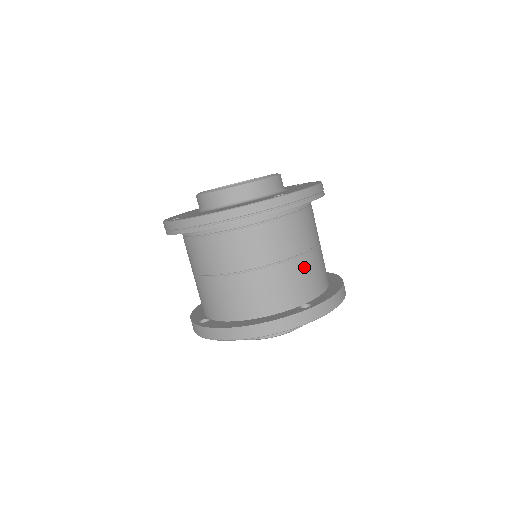
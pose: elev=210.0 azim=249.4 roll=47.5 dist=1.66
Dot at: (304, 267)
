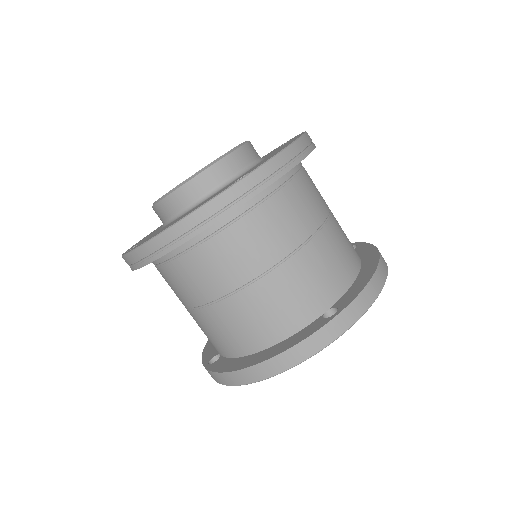
Dot at: (313, 260)
